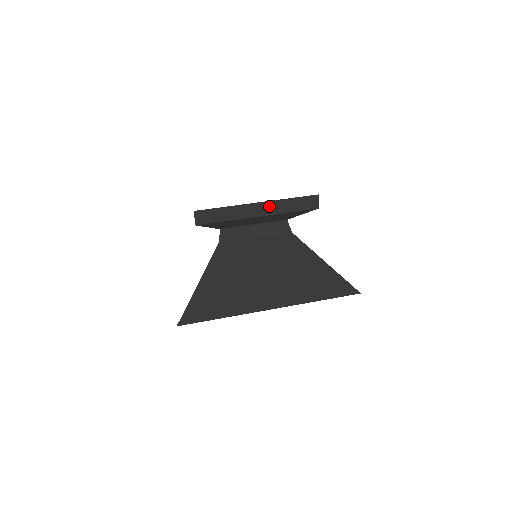
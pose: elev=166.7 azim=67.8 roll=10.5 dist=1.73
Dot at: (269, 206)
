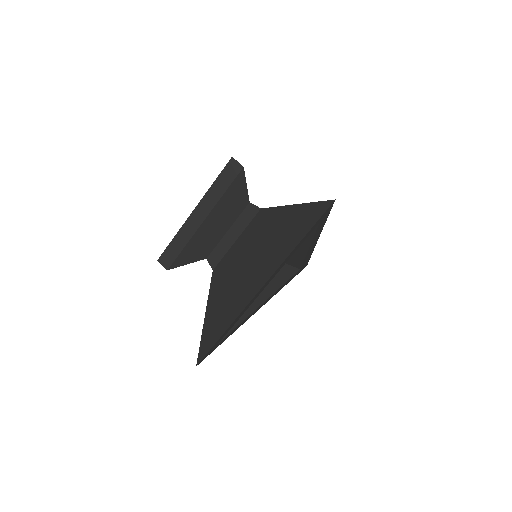
Dot at: (203, 205)
